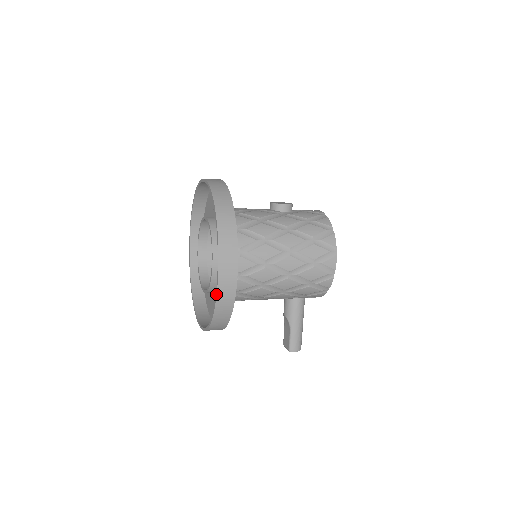
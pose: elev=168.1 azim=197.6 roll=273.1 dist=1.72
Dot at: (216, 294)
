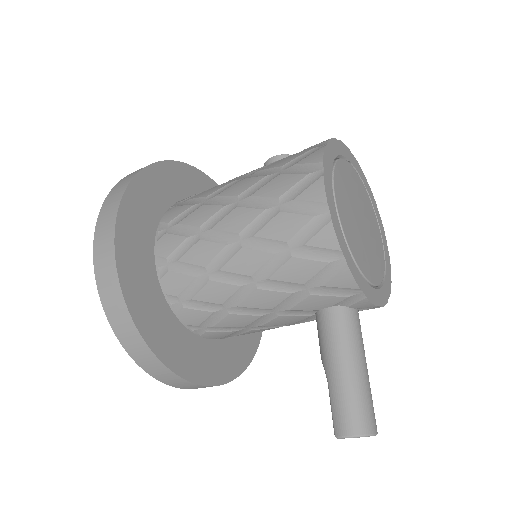
Dot at: (96, 280)
